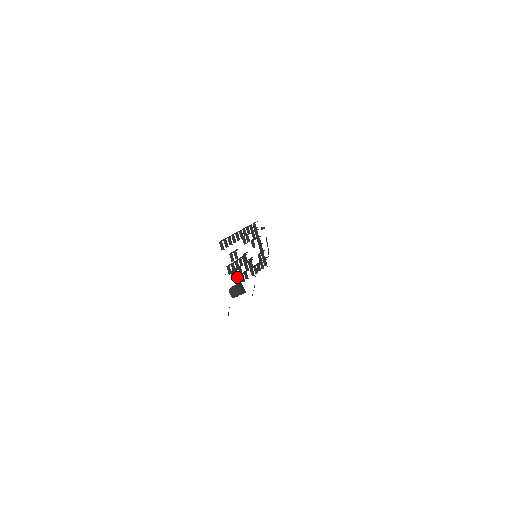
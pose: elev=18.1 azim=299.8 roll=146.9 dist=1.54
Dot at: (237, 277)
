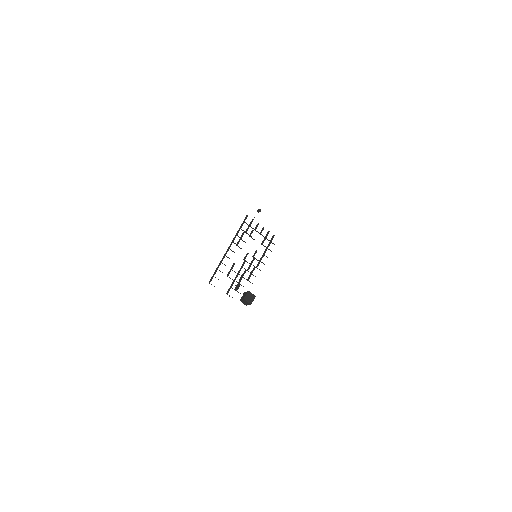
Dot at: occluded
